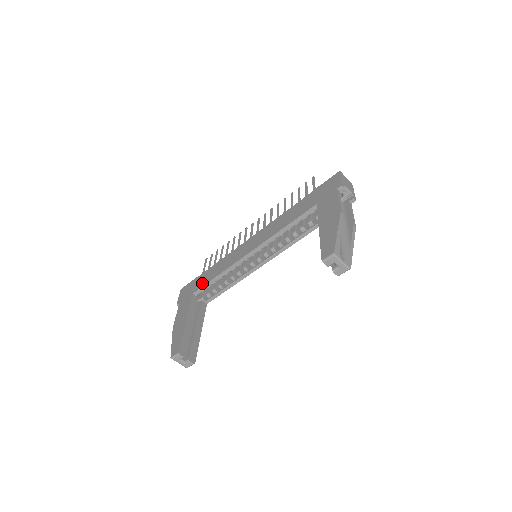
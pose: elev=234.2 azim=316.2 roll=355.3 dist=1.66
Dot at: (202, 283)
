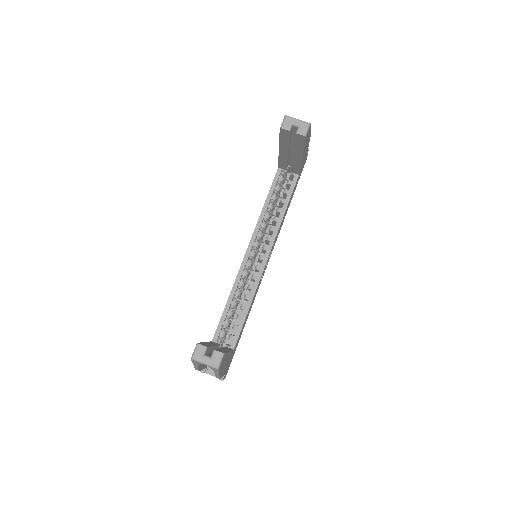
Dot at: occluded
